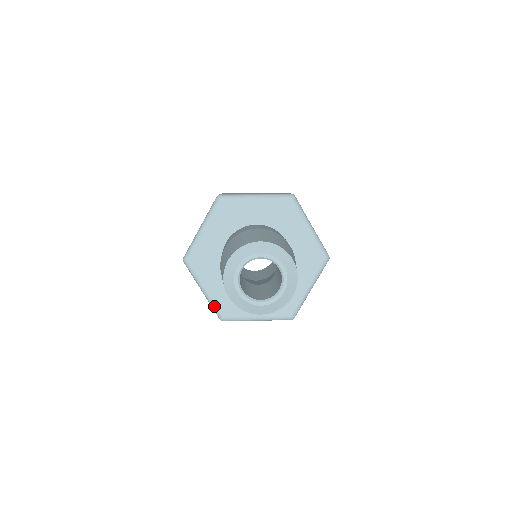
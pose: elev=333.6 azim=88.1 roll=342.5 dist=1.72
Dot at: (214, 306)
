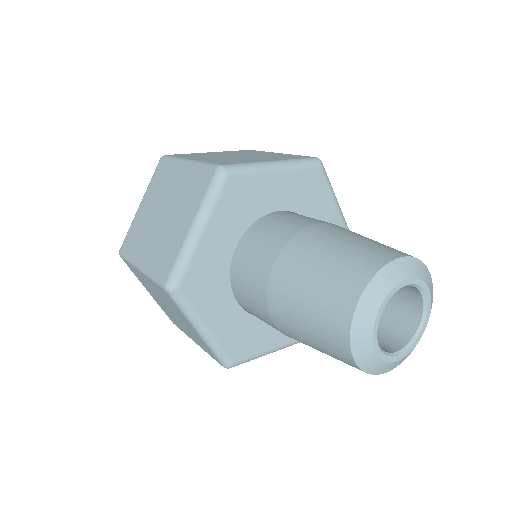
Dot at: (219, 351)
